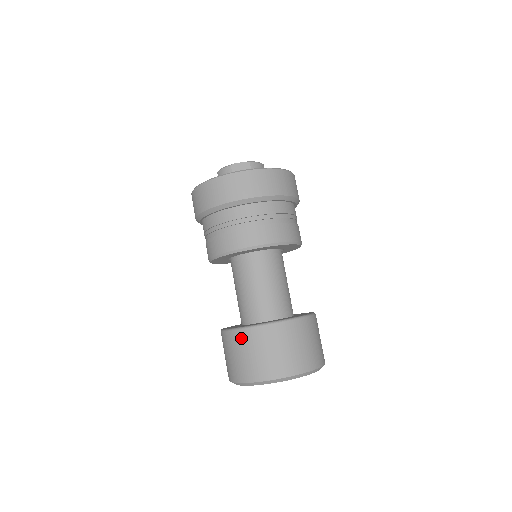
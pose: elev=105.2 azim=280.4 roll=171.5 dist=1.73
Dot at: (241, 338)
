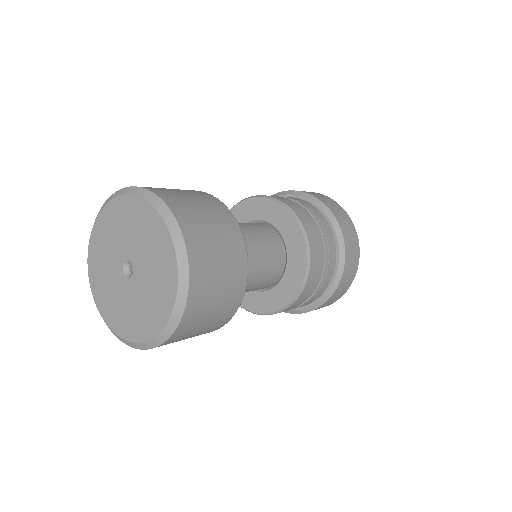
Dot at: occluded
